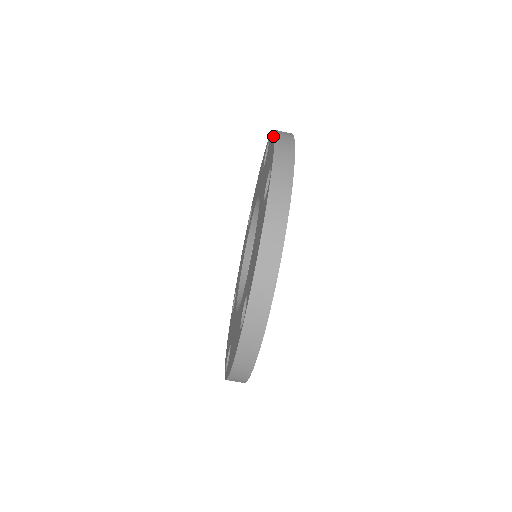
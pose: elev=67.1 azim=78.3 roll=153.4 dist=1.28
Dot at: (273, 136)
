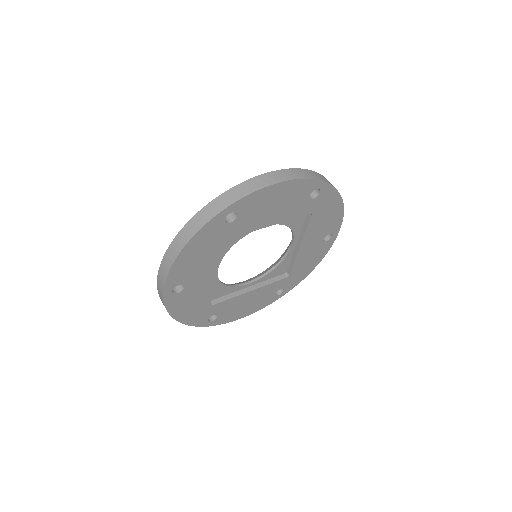
Dot at: occluded
